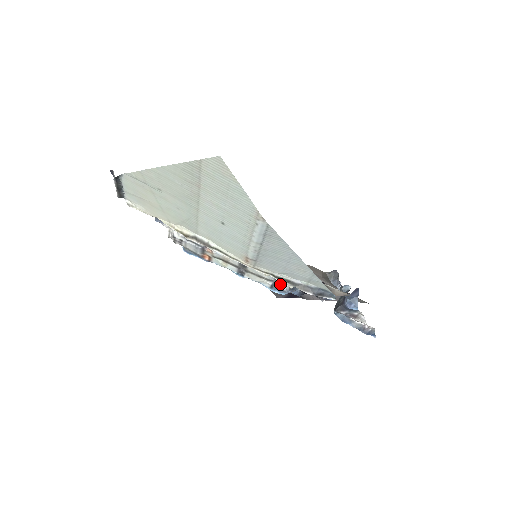
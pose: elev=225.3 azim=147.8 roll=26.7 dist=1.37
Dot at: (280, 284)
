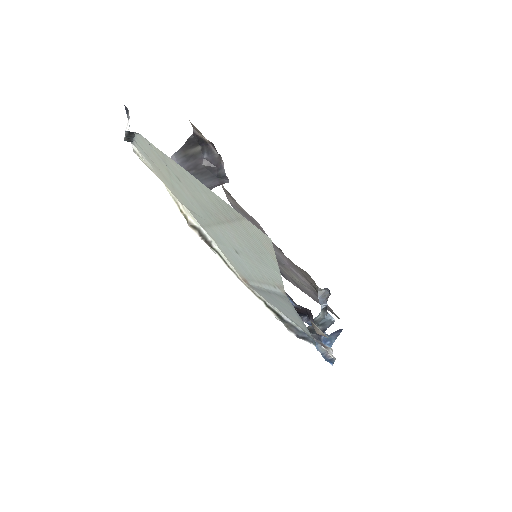
Dot at: occluded
